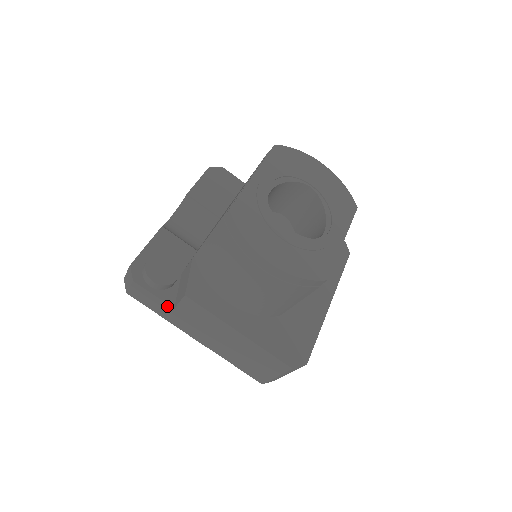
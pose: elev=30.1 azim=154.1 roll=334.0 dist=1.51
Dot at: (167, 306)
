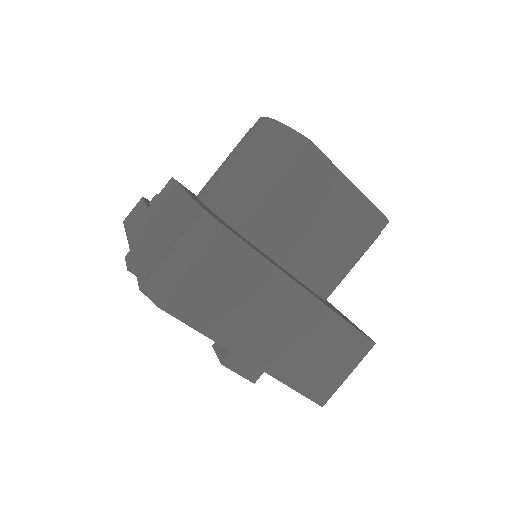
Dot at: (144, 209)
